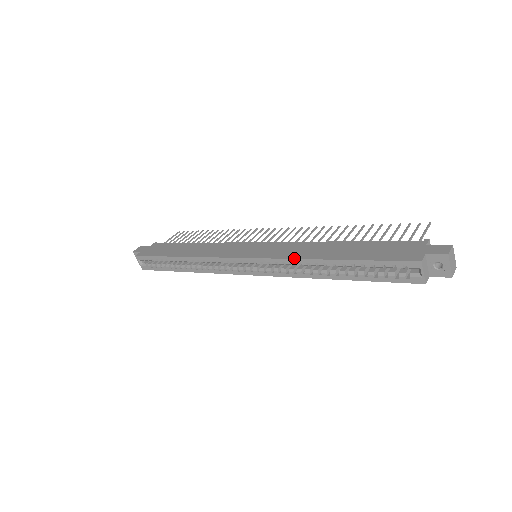
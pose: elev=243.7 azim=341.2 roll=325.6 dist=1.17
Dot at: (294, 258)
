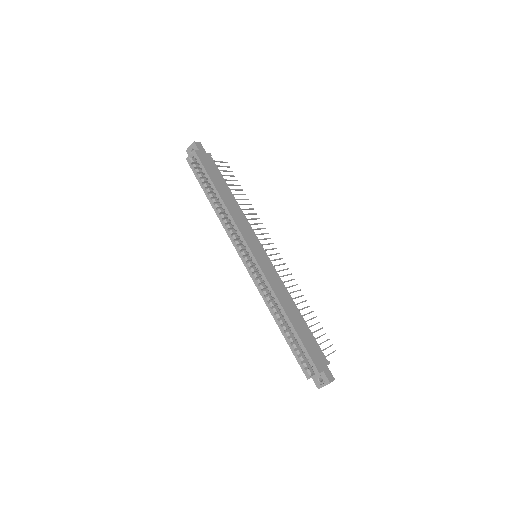
Dot at: (275, 293)
